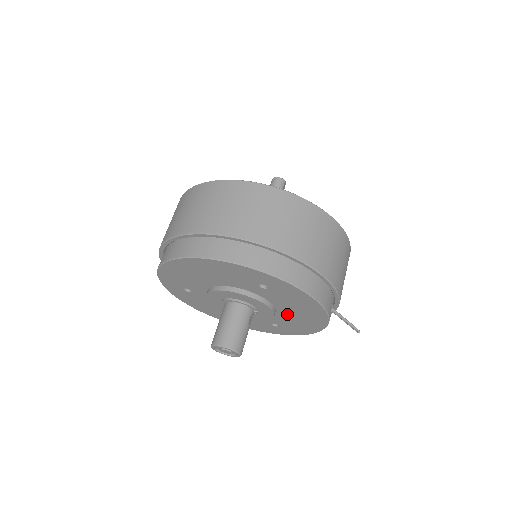
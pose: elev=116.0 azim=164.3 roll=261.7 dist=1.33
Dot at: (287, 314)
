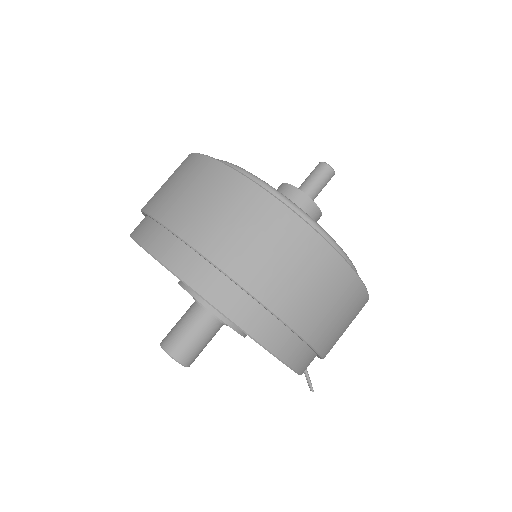
Dot at: occluded
